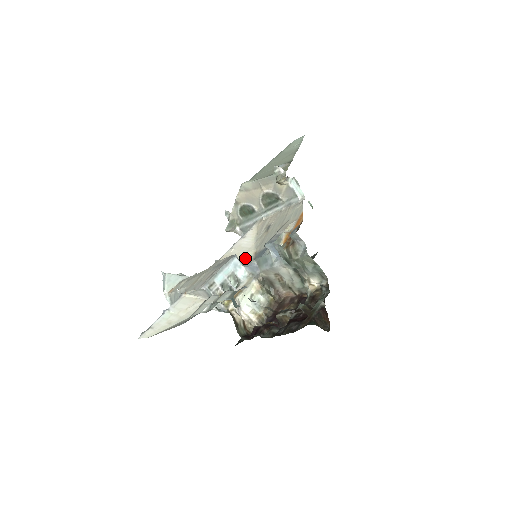
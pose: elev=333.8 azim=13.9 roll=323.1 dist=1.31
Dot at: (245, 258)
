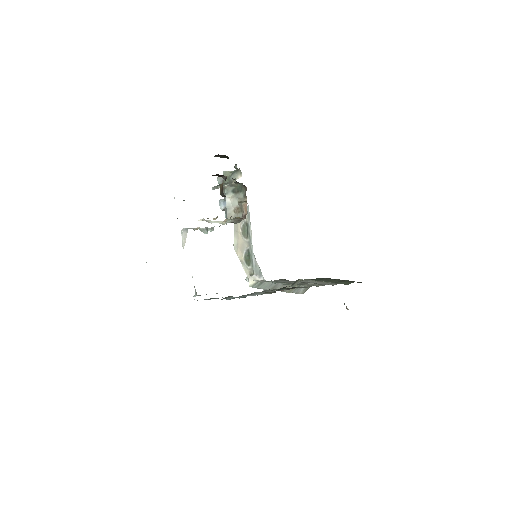
Dot at: occluded
